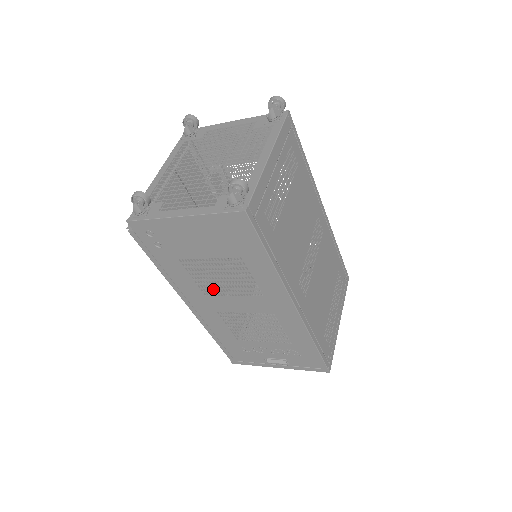
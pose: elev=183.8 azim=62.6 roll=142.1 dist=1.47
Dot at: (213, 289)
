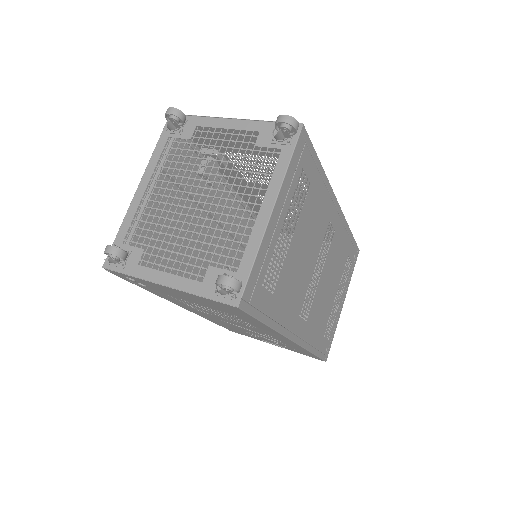
Dot at: (206, 312)
